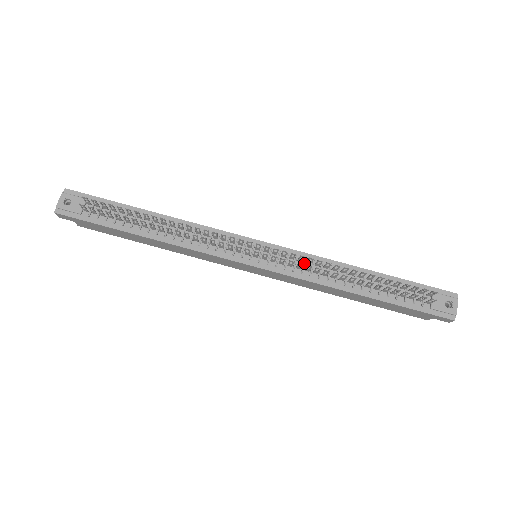
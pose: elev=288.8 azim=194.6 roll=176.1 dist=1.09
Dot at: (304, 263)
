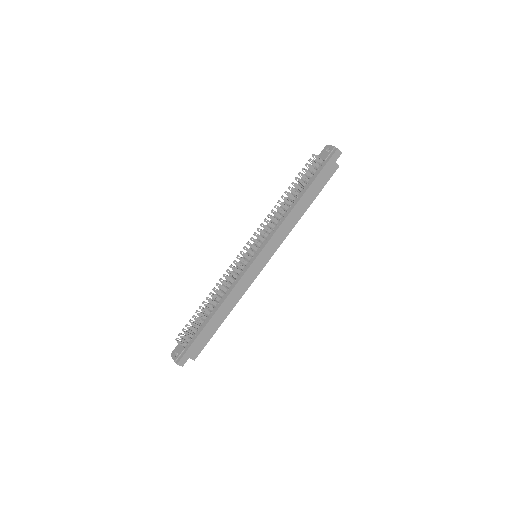
Dot at: (269, 227)
